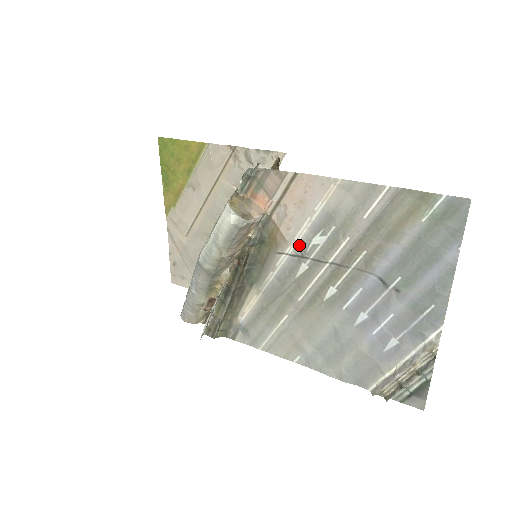
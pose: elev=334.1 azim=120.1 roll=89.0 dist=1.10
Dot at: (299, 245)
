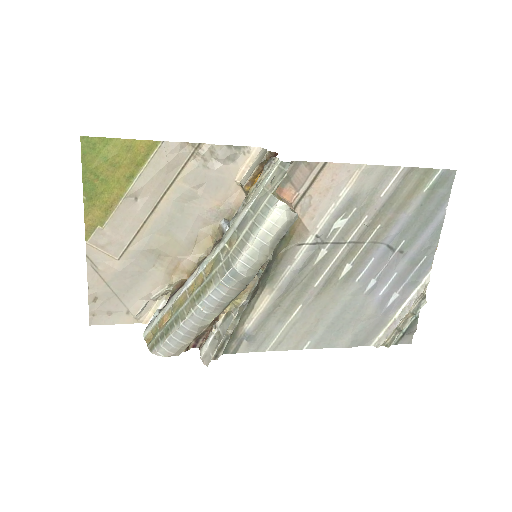
Dot at: (321, 232)
